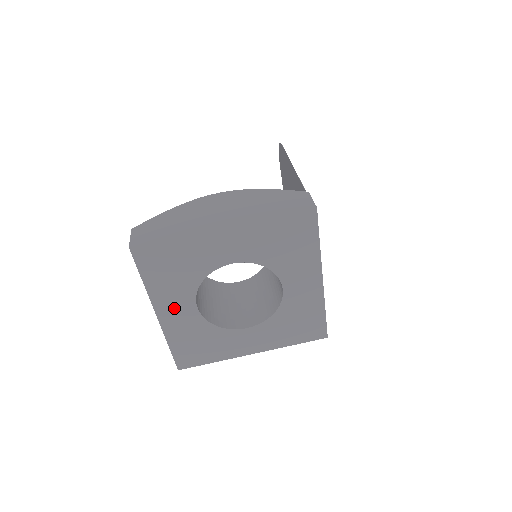
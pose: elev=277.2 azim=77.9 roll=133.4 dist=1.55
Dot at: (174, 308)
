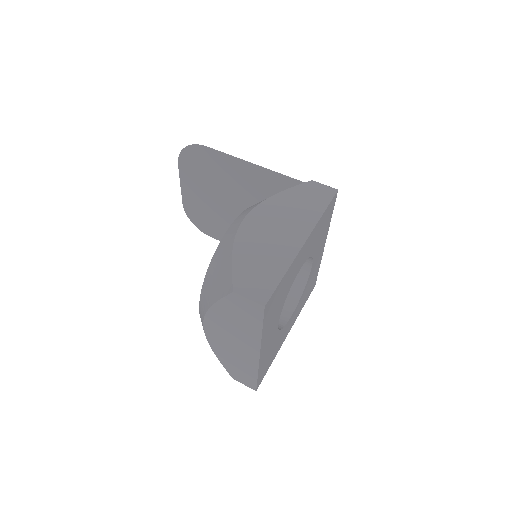
Dot at: (269, 338)
